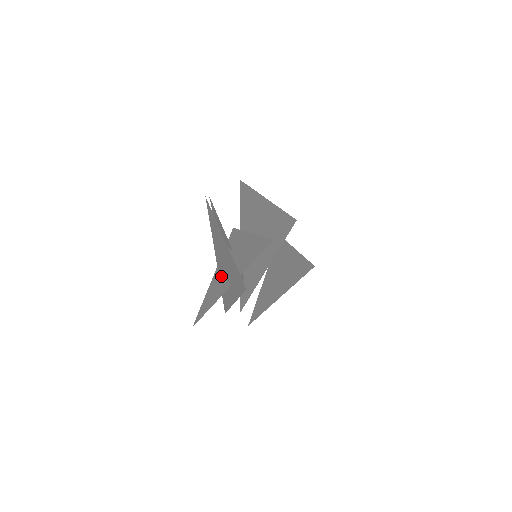
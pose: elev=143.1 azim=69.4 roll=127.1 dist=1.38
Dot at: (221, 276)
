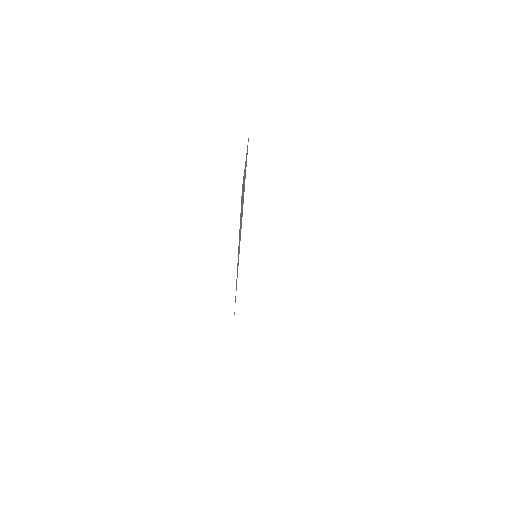
Dot at: occluded
